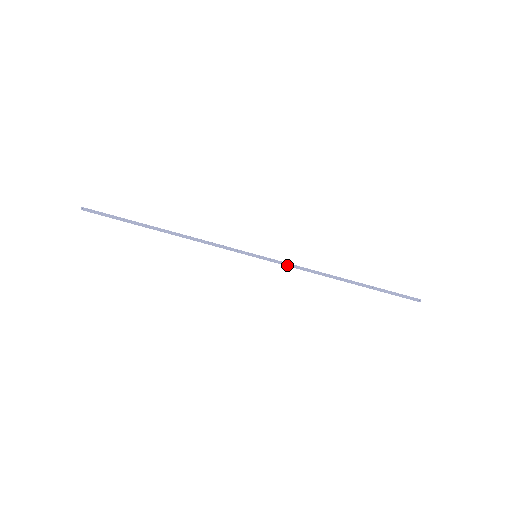
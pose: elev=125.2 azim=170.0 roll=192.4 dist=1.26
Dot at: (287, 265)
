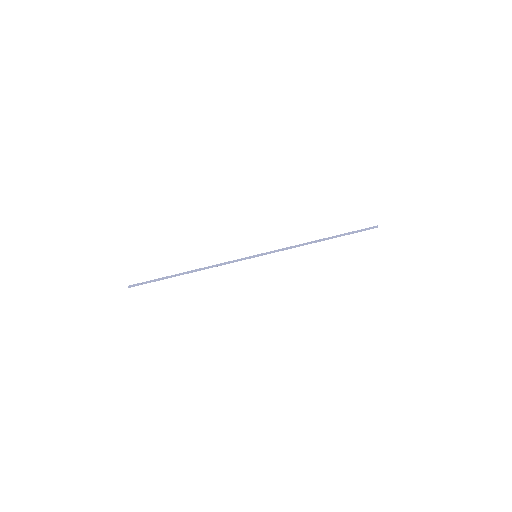
Dot at: occluded
